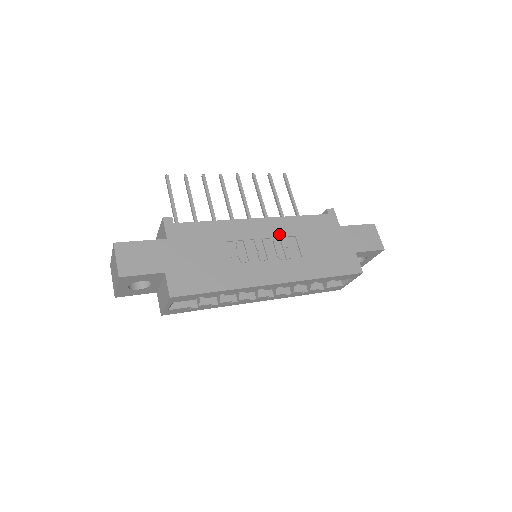
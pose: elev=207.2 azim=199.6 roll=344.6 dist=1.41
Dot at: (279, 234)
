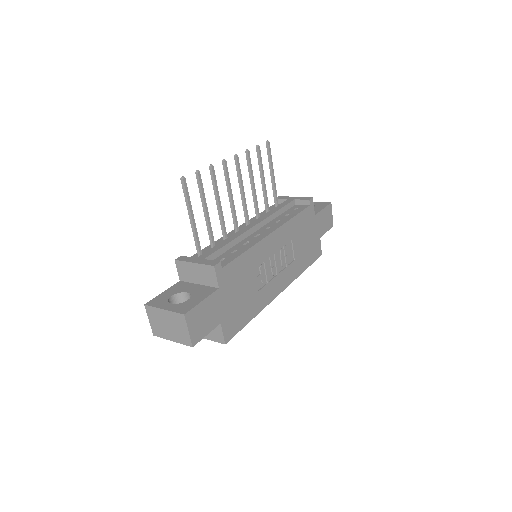
Dot at: (284, 243)
